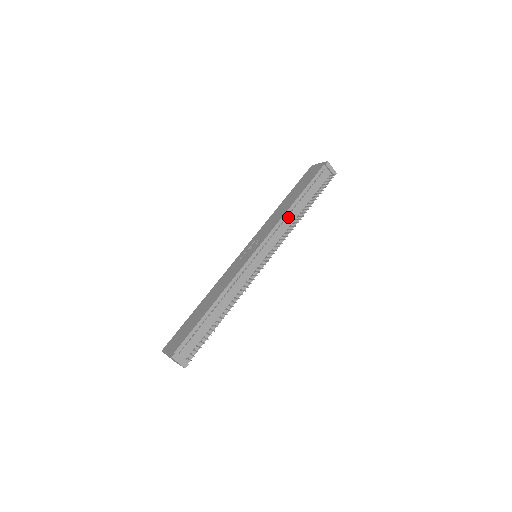
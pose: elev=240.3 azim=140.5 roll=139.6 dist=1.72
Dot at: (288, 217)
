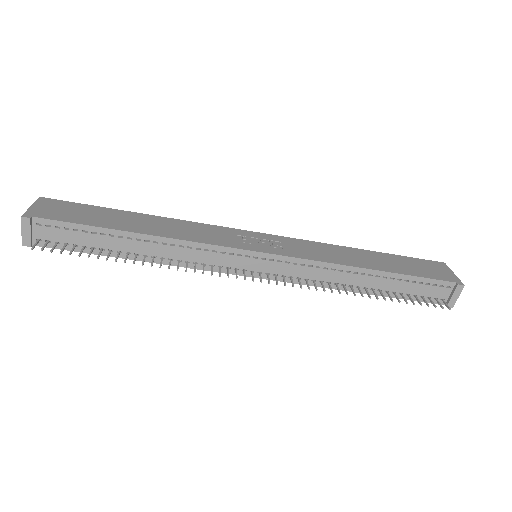
Dot at: (341, 272)
